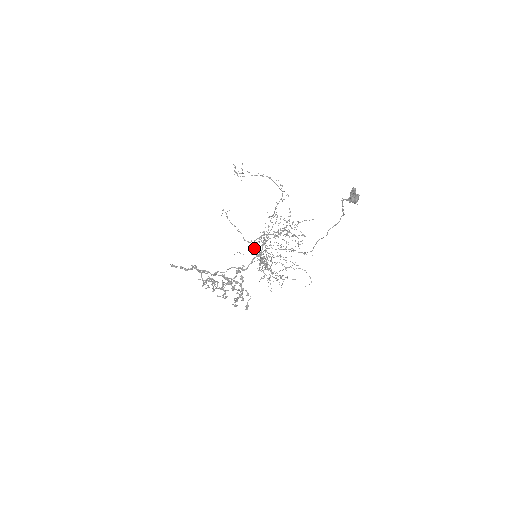
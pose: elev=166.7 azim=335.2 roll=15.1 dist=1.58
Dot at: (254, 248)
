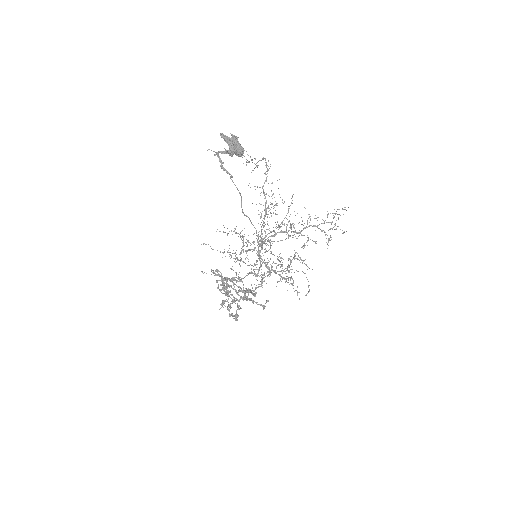
Dot at: occluded
